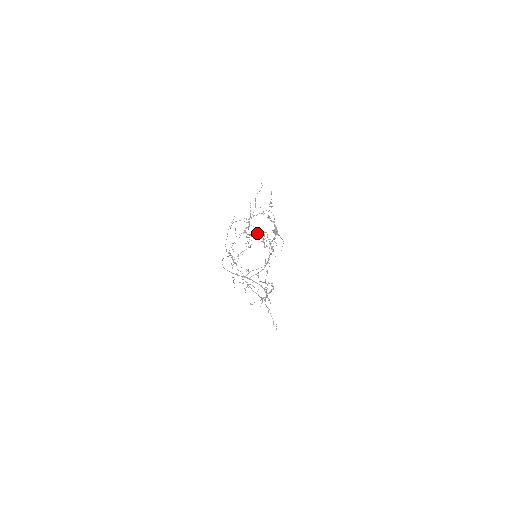
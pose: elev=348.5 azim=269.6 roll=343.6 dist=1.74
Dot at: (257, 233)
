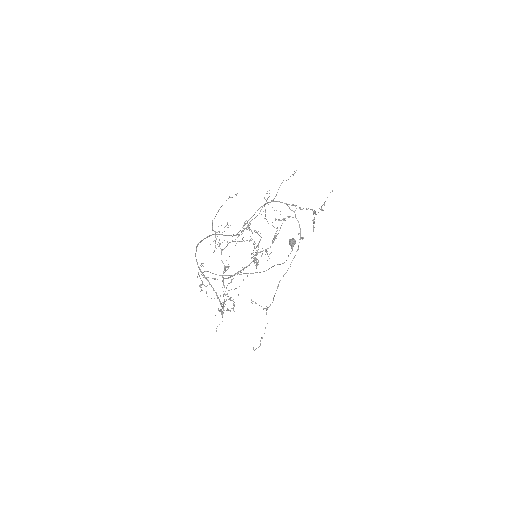
Dot at: (254, 230)
